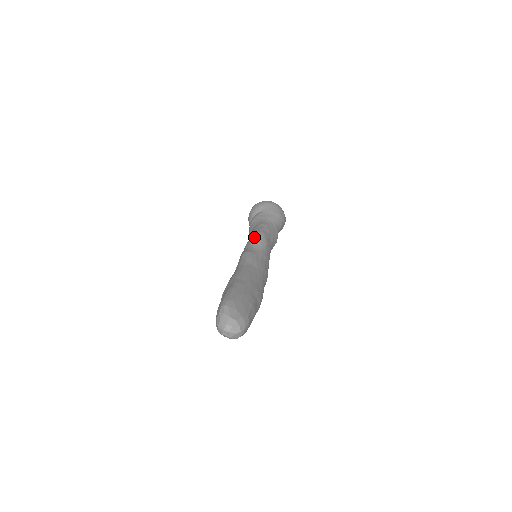
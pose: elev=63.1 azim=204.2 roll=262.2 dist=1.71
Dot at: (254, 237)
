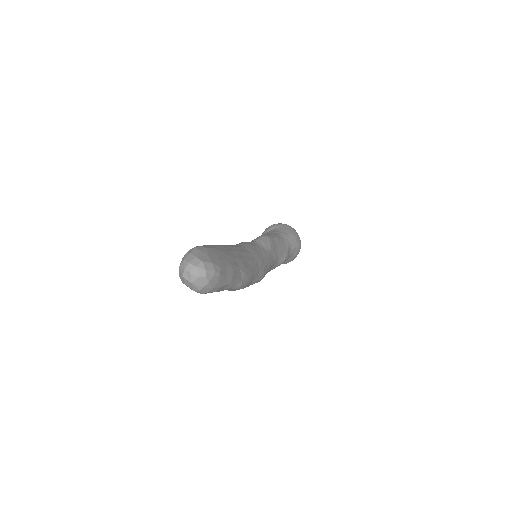
Dot at: (258, 237)
